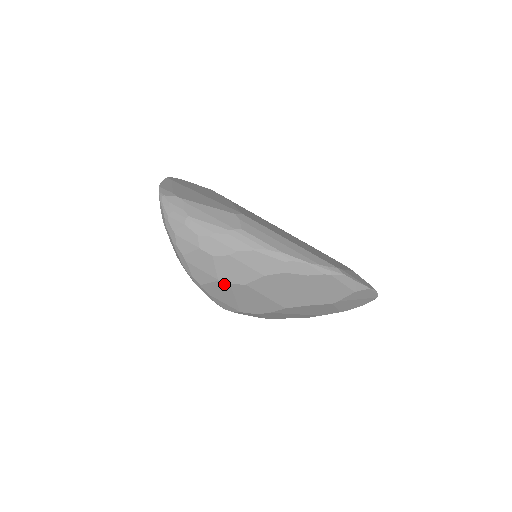
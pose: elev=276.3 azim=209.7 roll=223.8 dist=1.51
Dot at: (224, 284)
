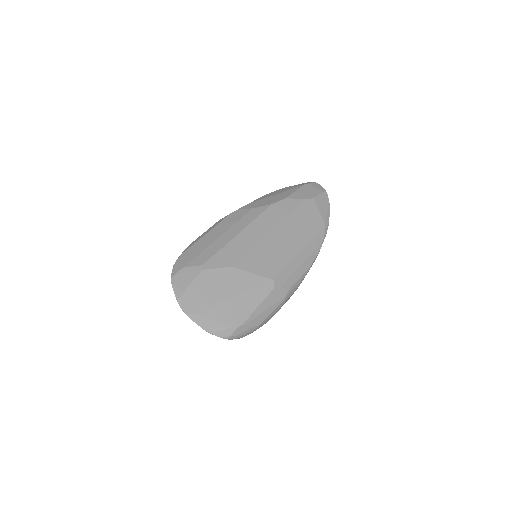
Dot at: occluded
